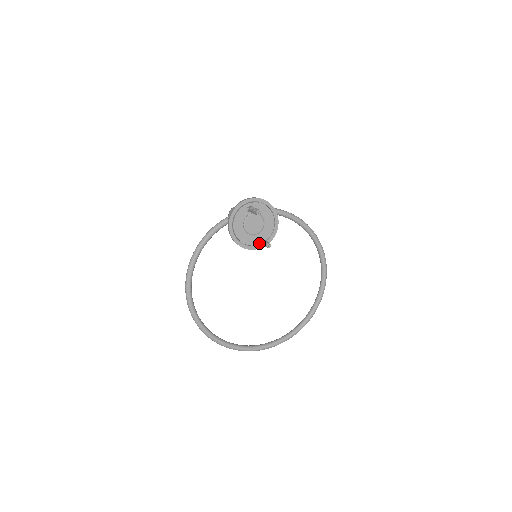
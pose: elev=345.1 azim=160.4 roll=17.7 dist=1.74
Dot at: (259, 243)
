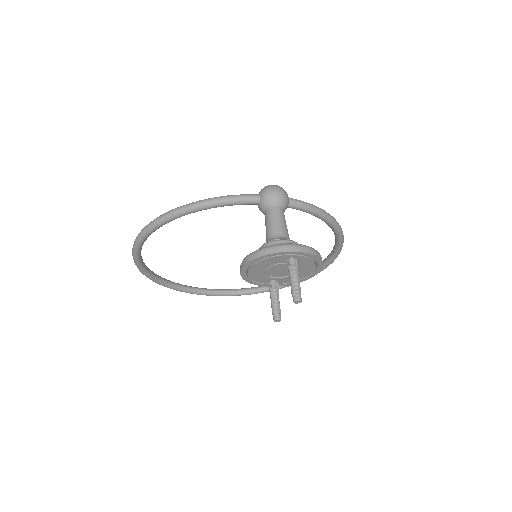
Dot at: occluded
